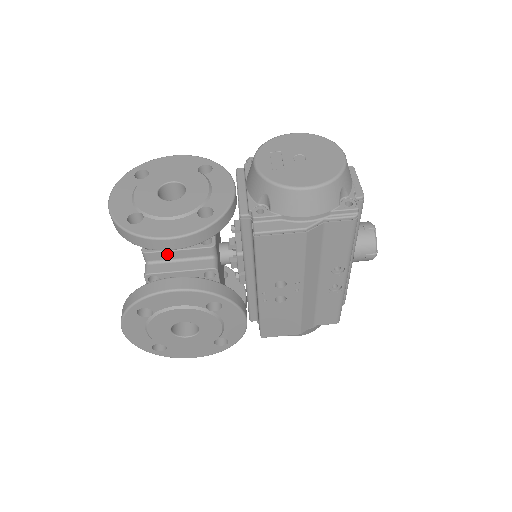
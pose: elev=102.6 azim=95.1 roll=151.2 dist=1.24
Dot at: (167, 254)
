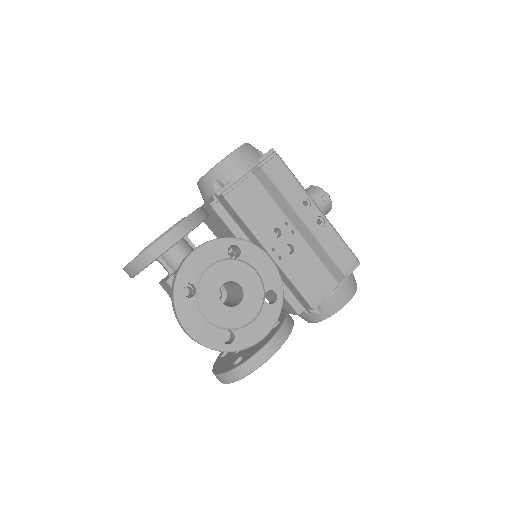
Dot at: occluded
